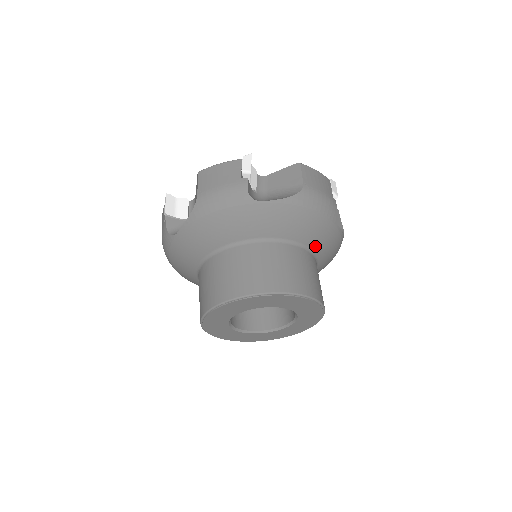
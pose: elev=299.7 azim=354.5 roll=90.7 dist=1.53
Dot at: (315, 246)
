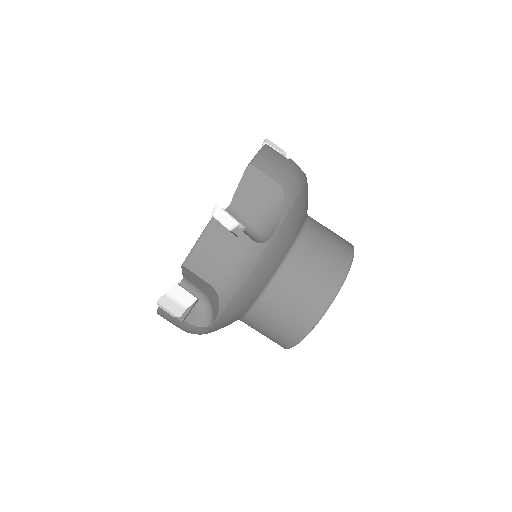
Dot at: occluded
